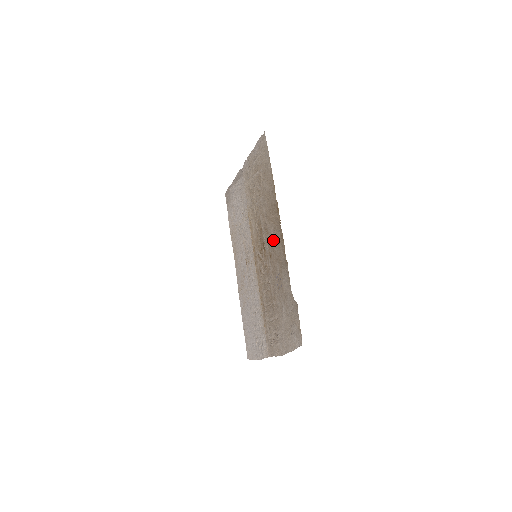
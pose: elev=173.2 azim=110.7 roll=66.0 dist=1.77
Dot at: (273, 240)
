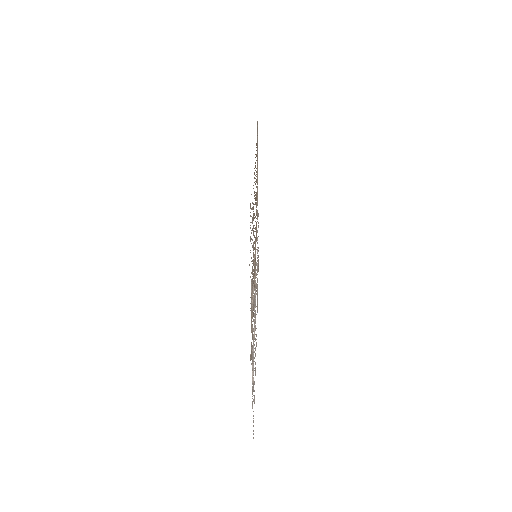
Dot at: occluded
